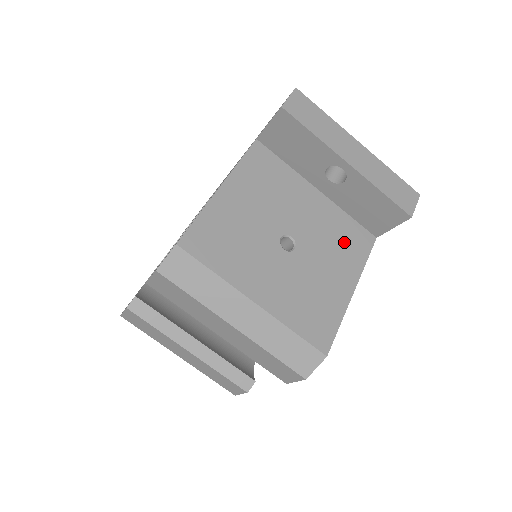
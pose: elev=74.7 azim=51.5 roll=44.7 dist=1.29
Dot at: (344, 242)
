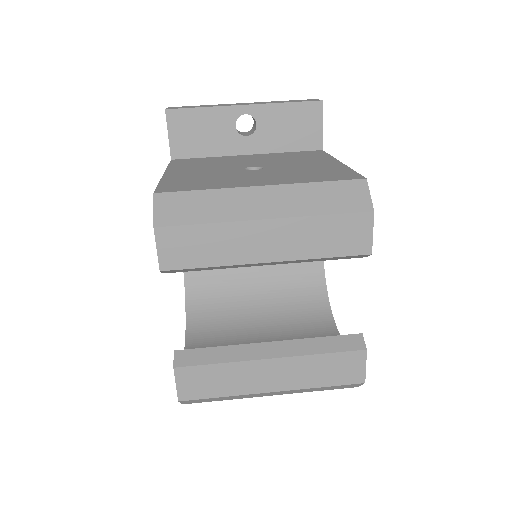
Dot at: (299, 157)
